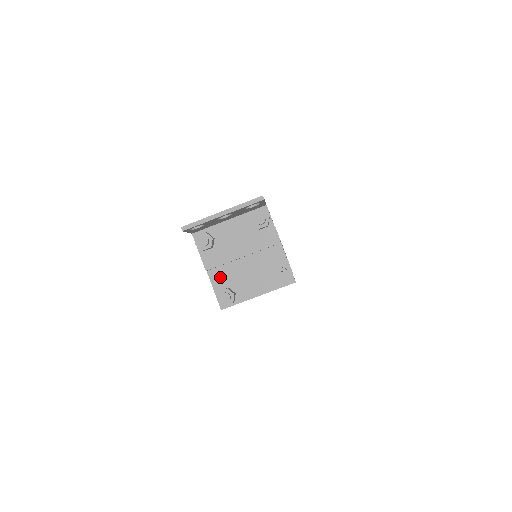
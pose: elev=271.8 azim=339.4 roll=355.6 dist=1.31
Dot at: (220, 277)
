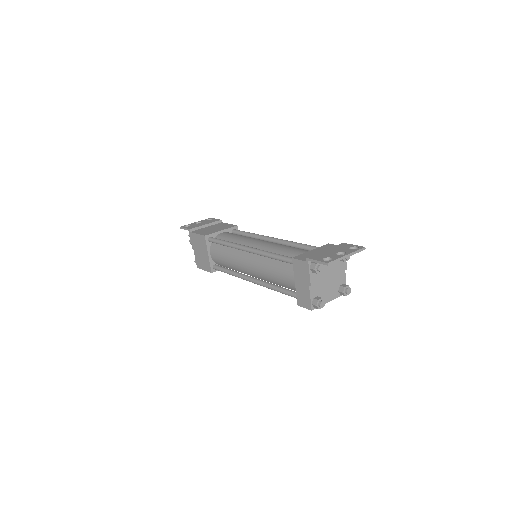
Dot at: (315, 289)
